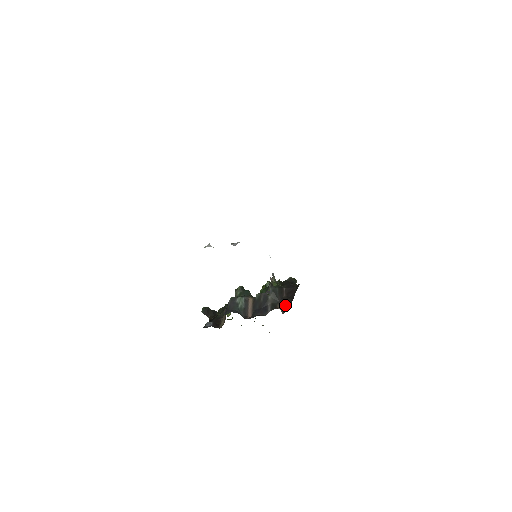
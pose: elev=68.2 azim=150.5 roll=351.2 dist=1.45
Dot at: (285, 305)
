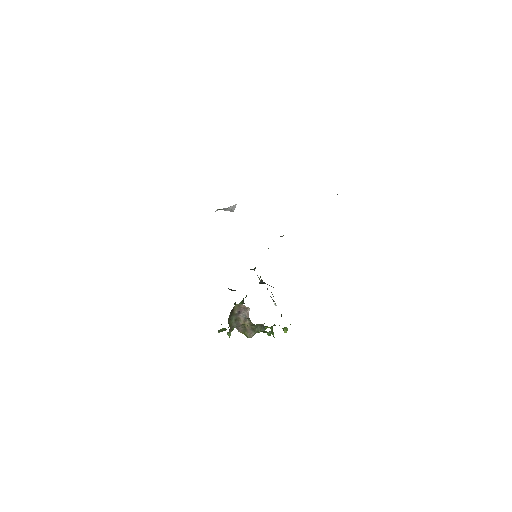
Dot at: occluded
